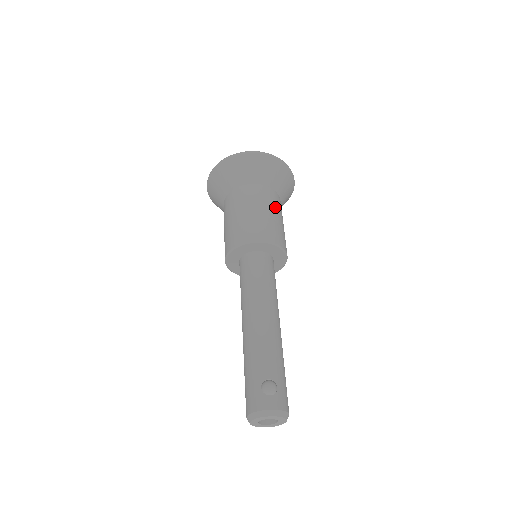
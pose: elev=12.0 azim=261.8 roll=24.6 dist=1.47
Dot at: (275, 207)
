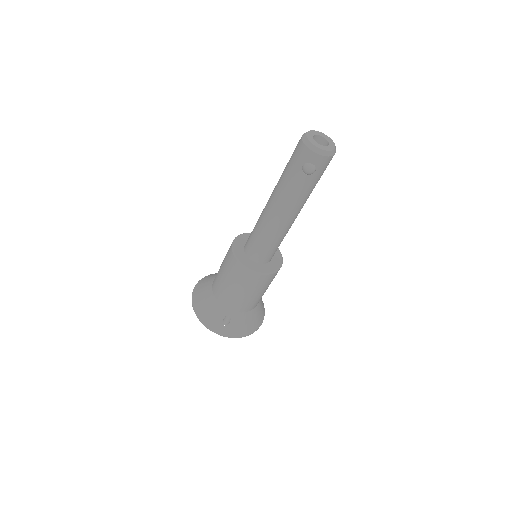
Dot at: occluded
